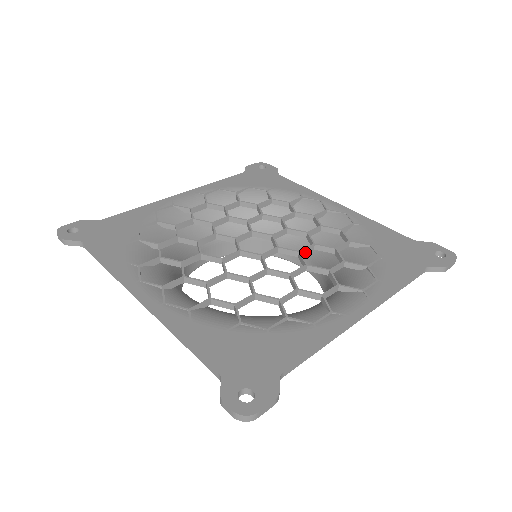
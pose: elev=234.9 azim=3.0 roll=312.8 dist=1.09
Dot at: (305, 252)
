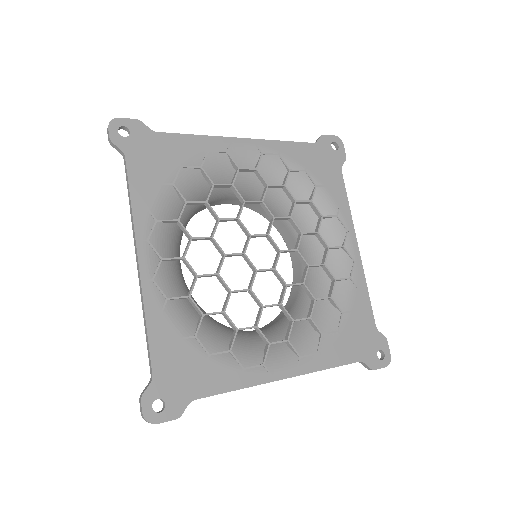
Dot at: occluded
